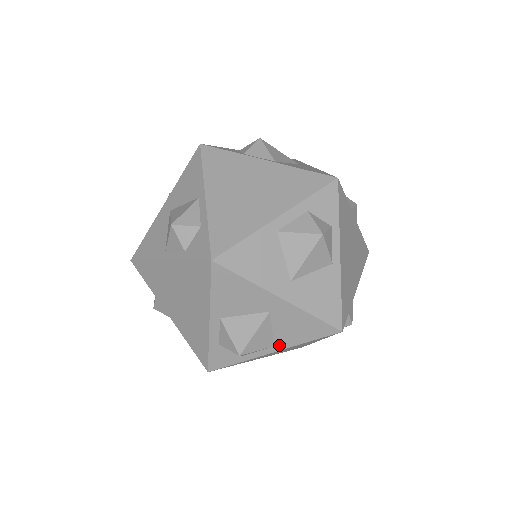
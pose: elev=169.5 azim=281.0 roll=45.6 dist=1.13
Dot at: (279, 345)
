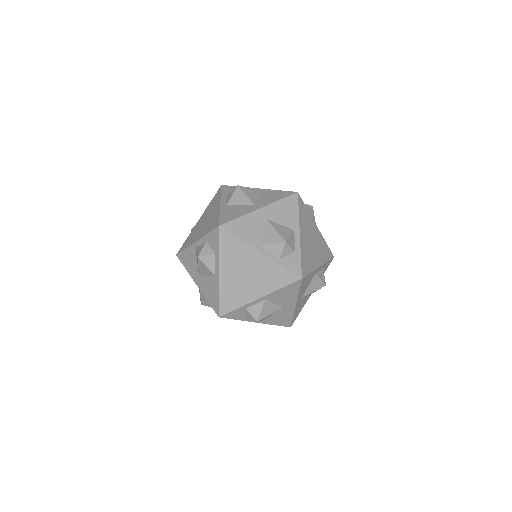
Dot at: (264, 321)
